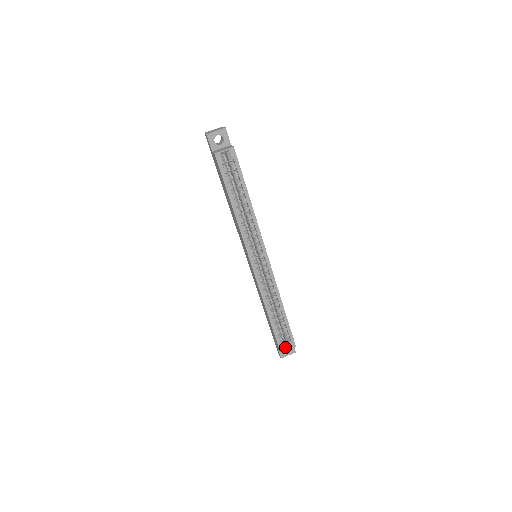
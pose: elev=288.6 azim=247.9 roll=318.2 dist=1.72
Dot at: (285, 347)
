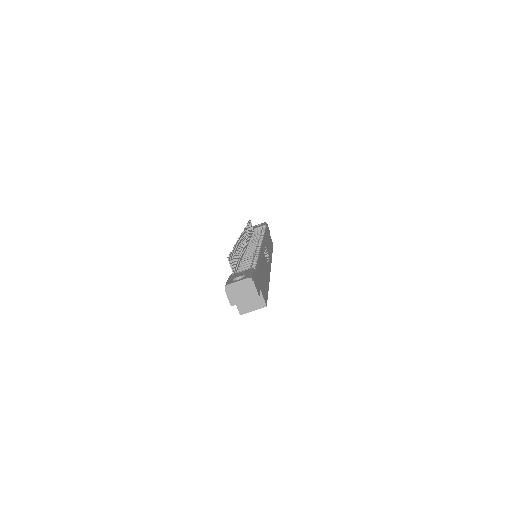
Dot at: occluded
